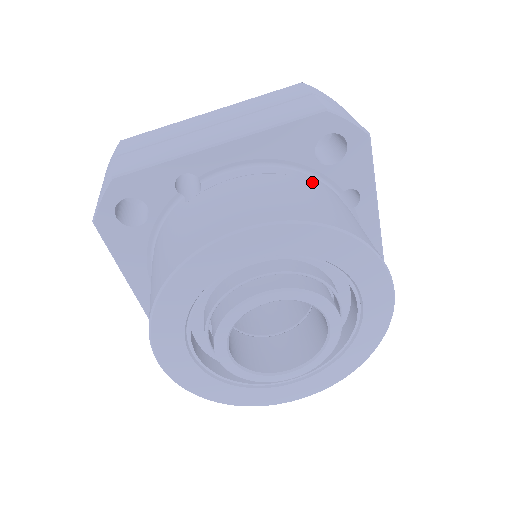
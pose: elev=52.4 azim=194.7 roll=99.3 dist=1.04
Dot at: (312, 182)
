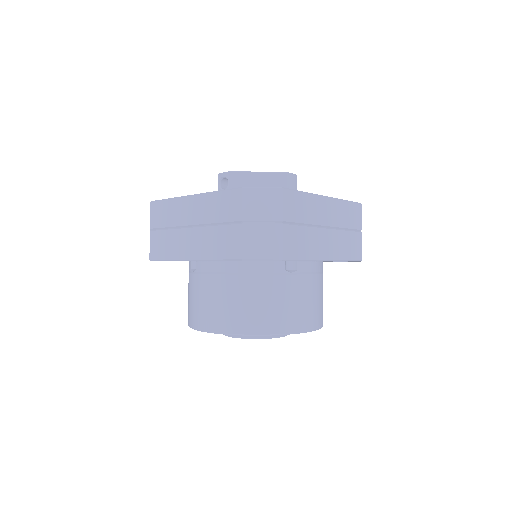
Dot at: (253, 276)
